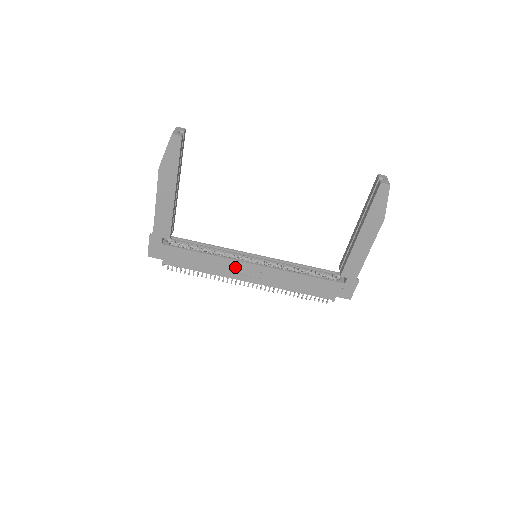
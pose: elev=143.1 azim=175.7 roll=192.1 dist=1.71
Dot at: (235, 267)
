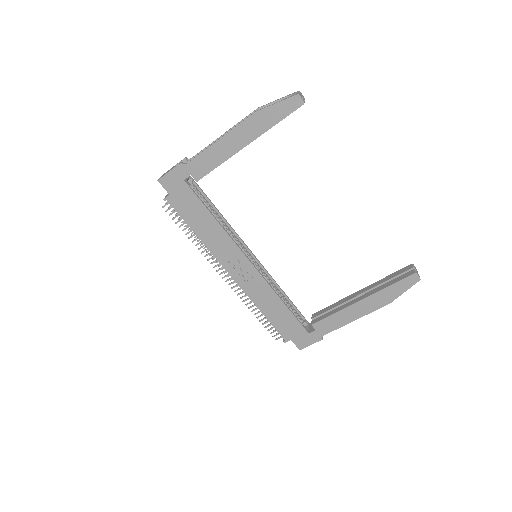
Dot at: (231, 252)
